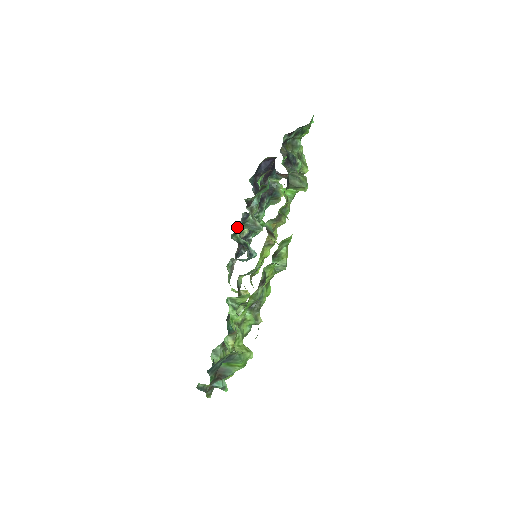
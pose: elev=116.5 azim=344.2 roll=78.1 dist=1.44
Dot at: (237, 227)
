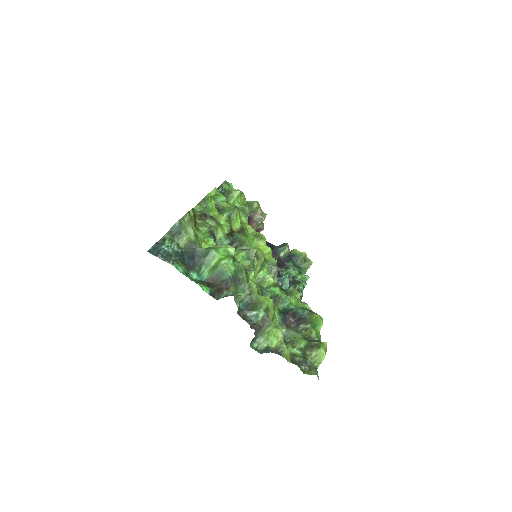
Dot at: occluded
